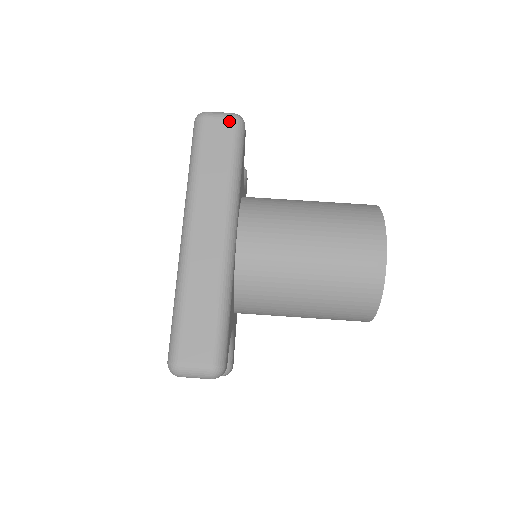
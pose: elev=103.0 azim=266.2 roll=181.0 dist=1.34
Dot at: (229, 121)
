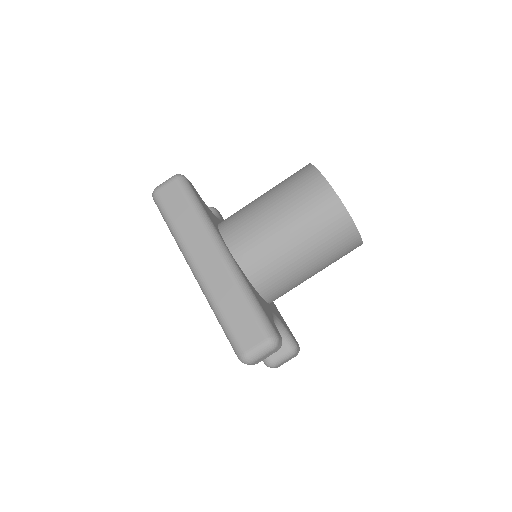
Dot at: (173, 182)
